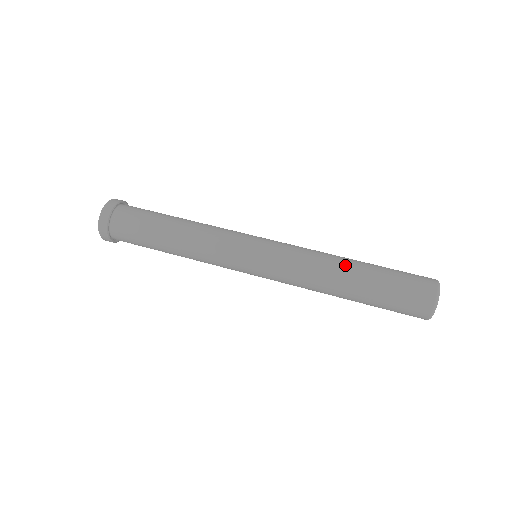
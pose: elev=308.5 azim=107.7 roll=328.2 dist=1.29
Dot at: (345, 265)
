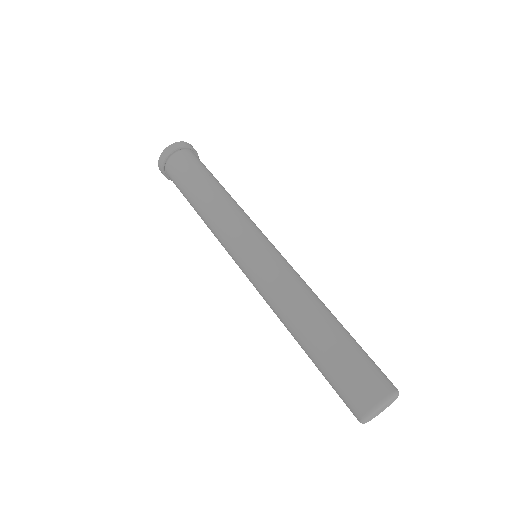
Dot at: (320, 310)
